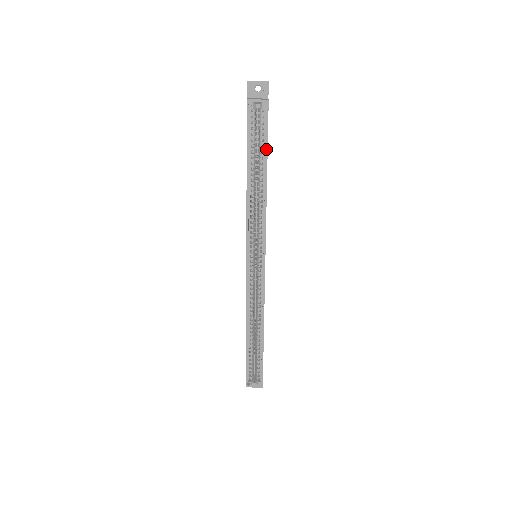
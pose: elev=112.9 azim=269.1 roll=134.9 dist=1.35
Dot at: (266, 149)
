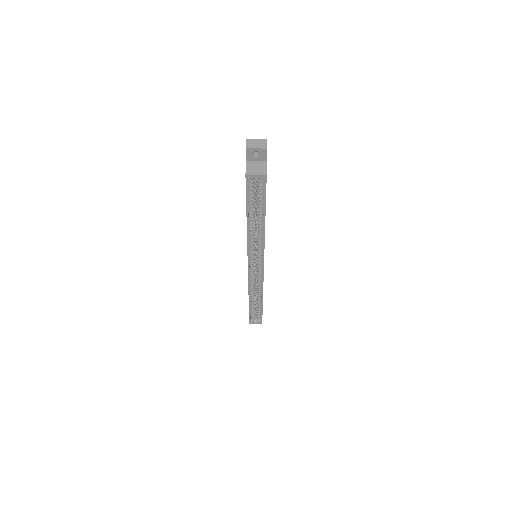
Dot at: (264, 206)
